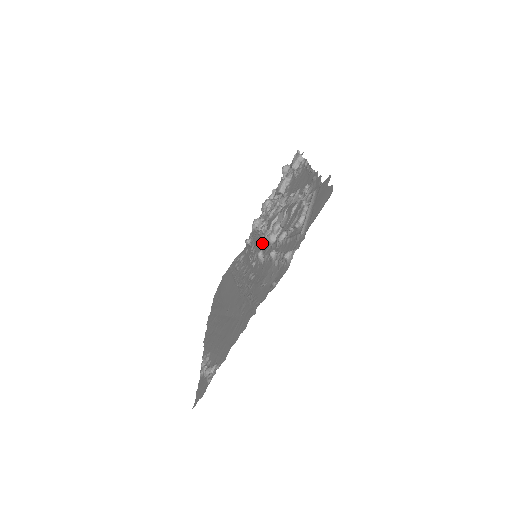
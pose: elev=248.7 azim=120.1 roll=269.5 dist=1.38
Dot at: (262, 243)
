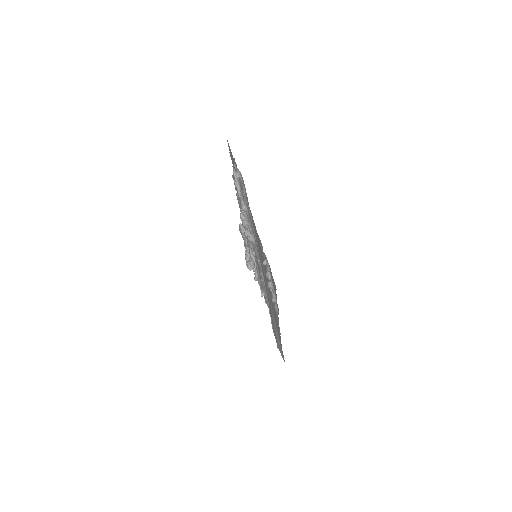
Dot at: occluded
